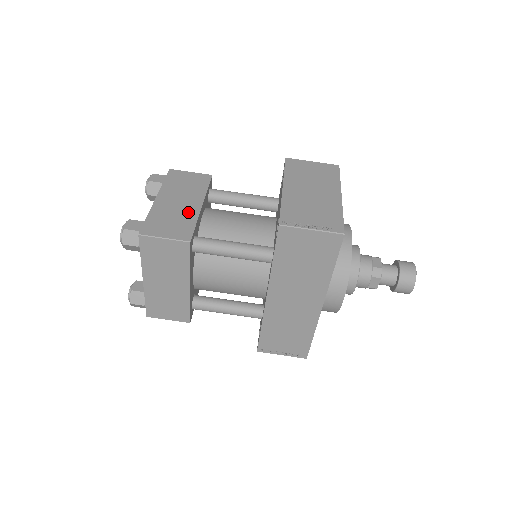
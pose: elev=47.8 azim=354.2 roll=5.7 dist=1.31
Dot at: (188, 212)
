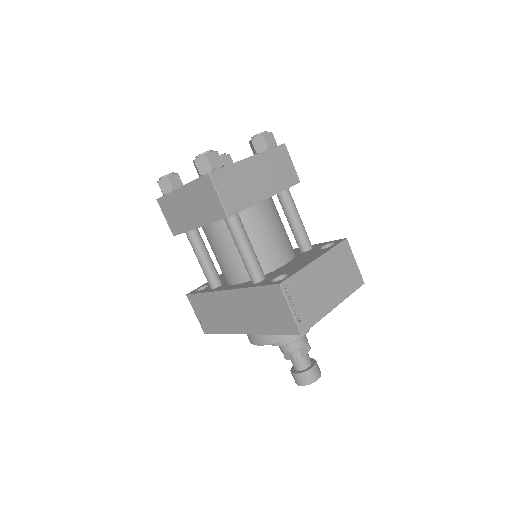
Dot at: (254, 193)
